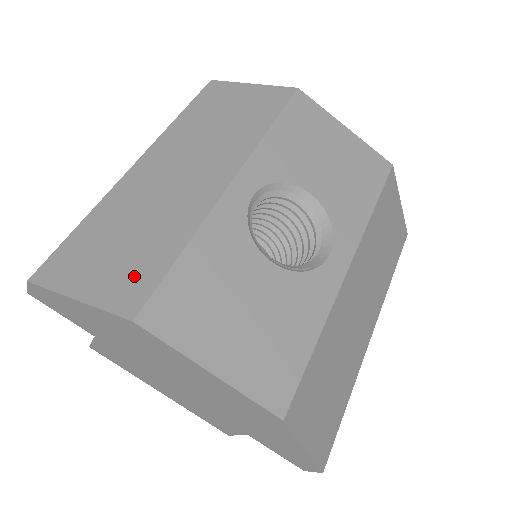
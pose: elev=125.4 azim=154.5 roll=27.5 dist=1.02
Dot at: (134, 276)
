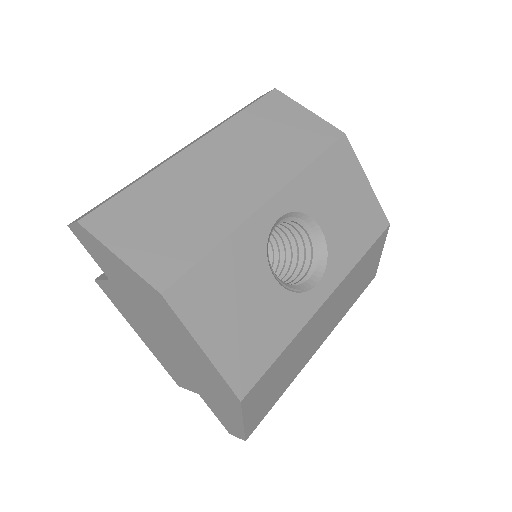
Dot at: (170, 255)
